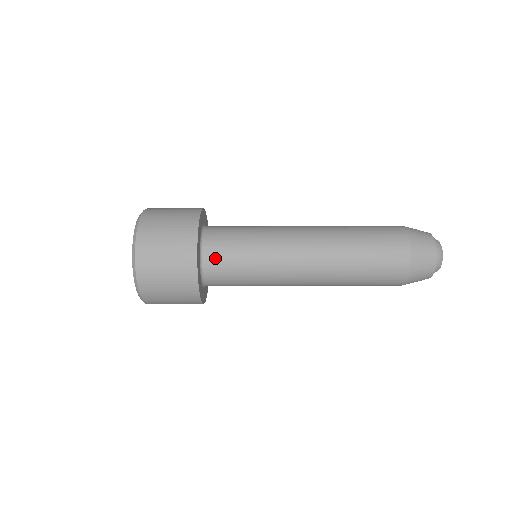
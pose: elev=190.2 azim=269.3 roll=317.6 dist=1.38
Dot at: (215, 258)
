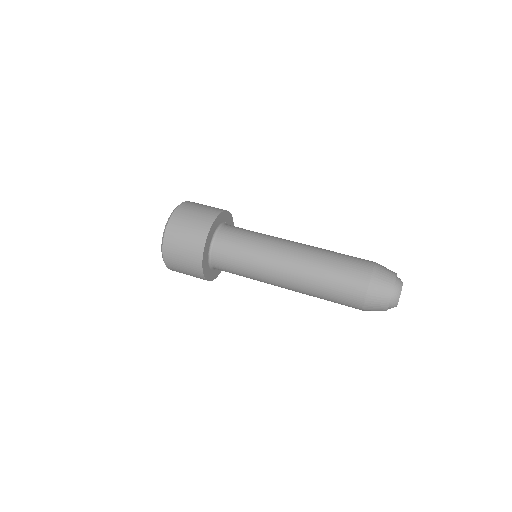
Dot at: (219, 262)
